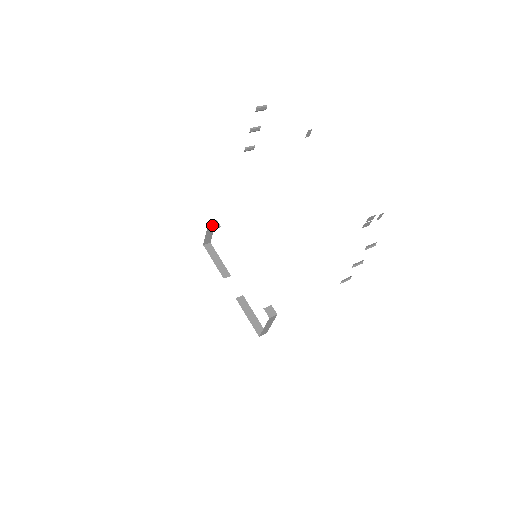
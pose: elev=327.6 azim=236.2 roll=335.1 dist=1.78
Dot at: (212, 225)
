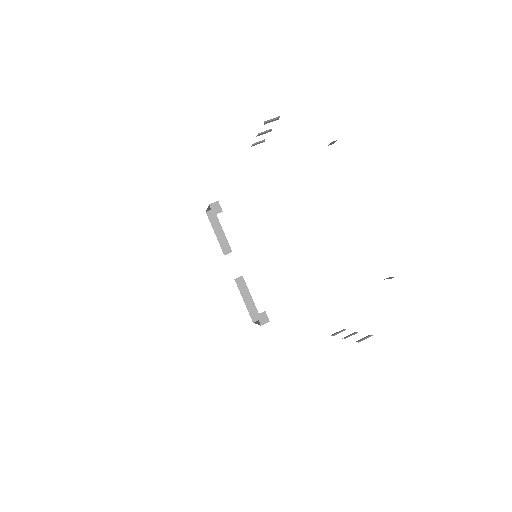
Dot at: (213, 209)
